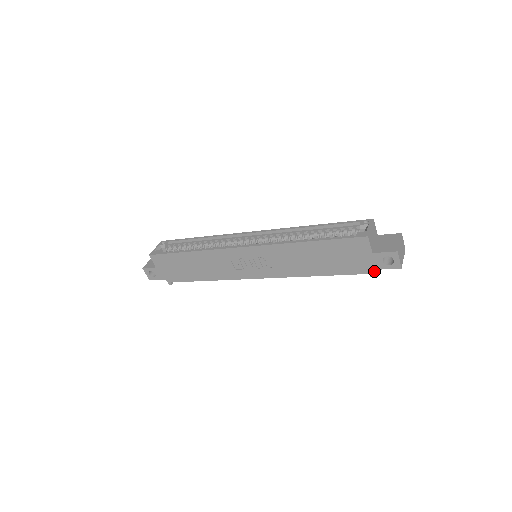
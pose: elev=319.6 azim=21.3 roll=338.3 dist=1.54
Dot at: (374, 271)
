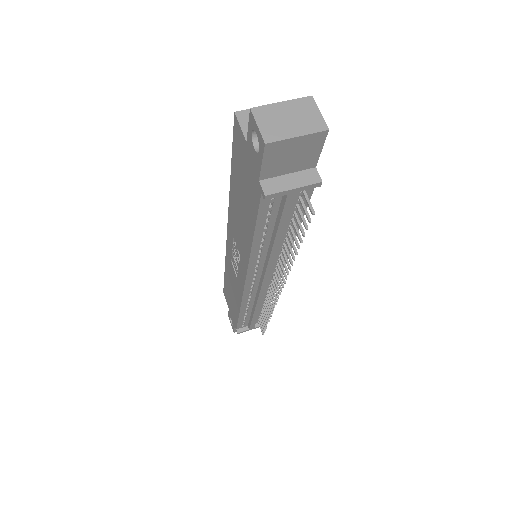
Dot at: (272, 188)
